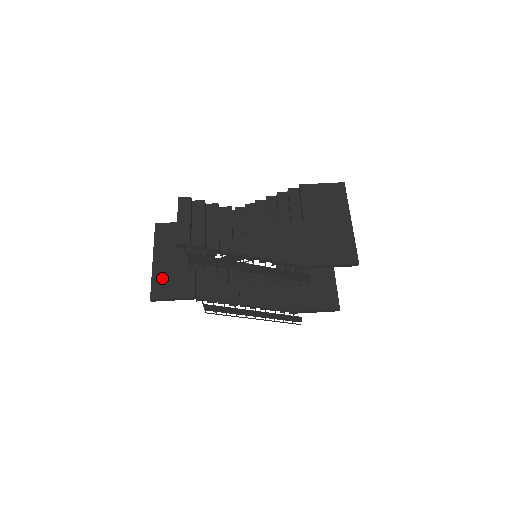
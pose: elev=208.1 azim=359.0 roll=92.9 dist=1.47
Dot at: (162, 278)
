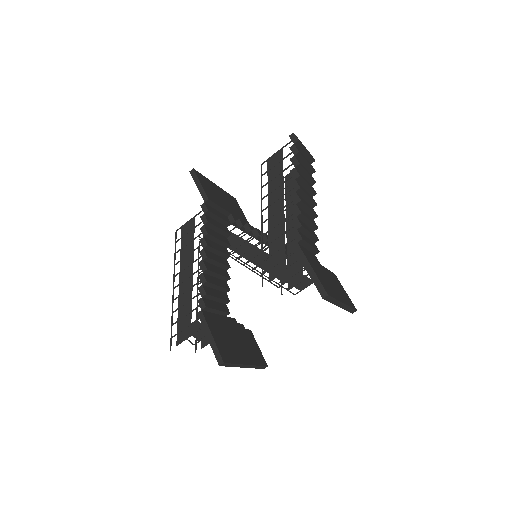
Dot at: (209, 184)
